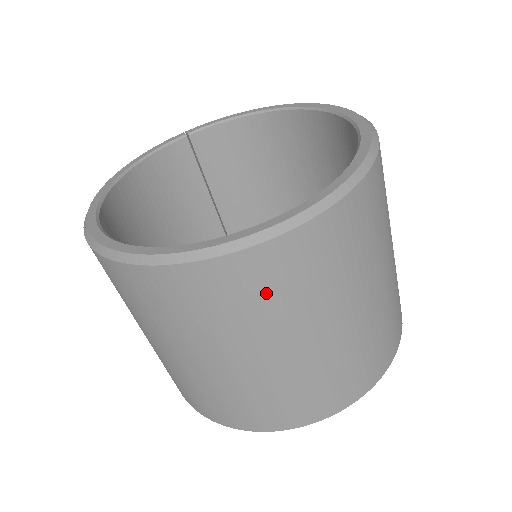
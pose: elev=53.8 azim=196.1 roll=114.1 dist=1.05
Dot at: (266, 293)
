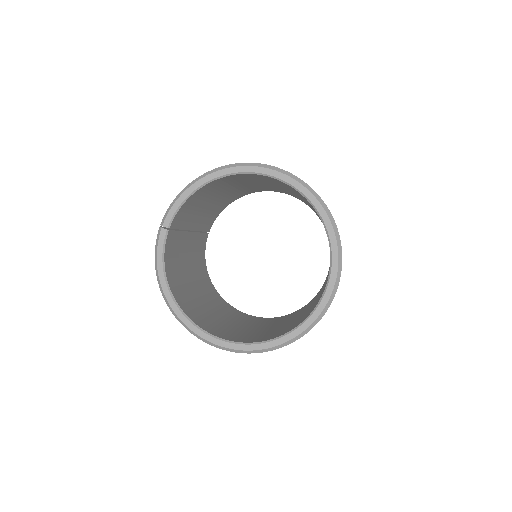
Dot at: occluded
